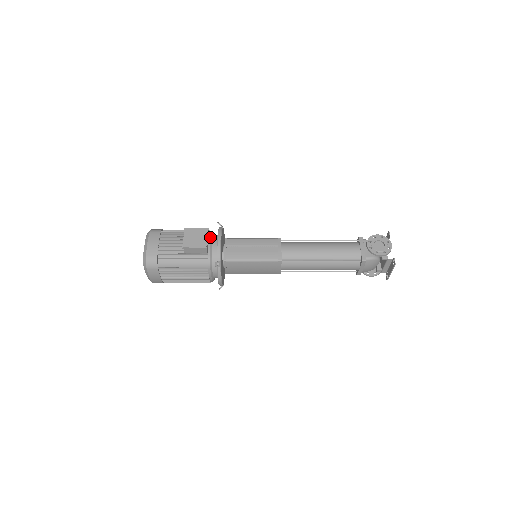
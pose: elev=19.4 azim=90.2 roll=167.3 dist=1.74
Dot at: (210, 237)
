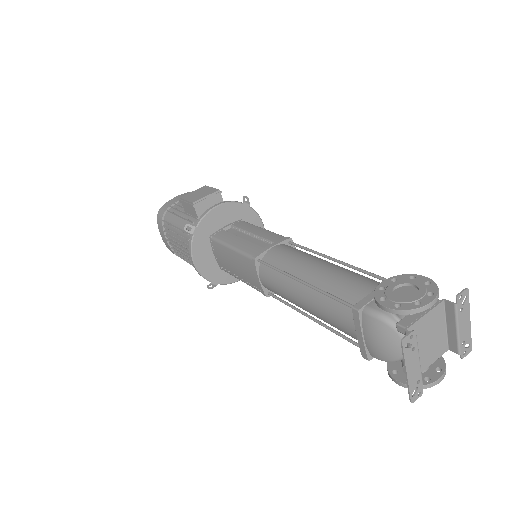
Dot at: occluded
